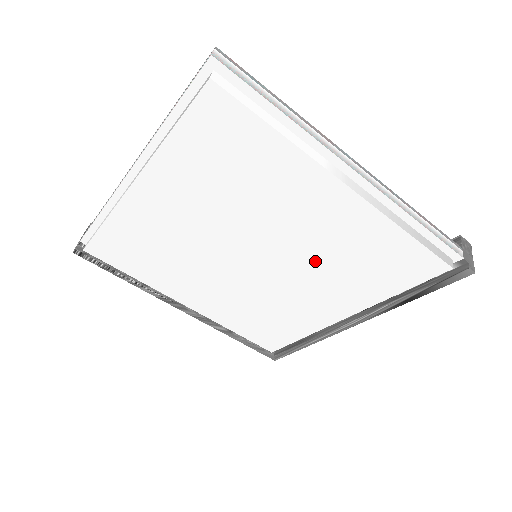
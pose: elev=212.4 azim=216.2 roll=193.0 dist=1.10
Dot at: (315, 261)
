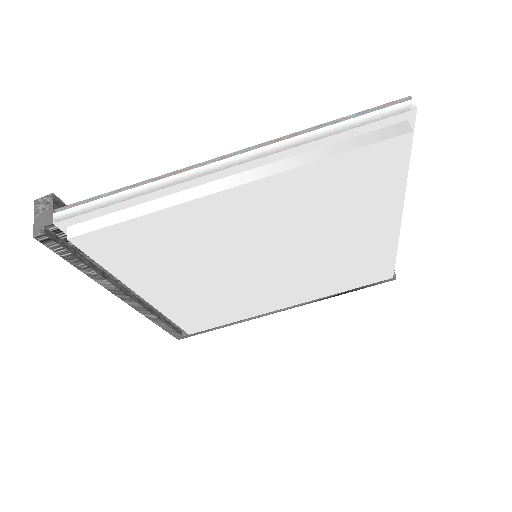
Dot at: (317, 268)
